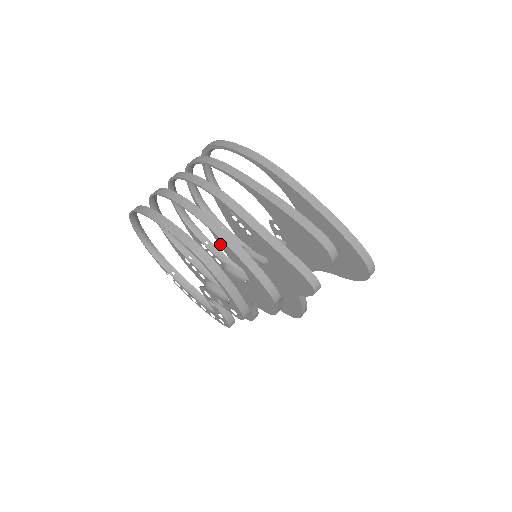
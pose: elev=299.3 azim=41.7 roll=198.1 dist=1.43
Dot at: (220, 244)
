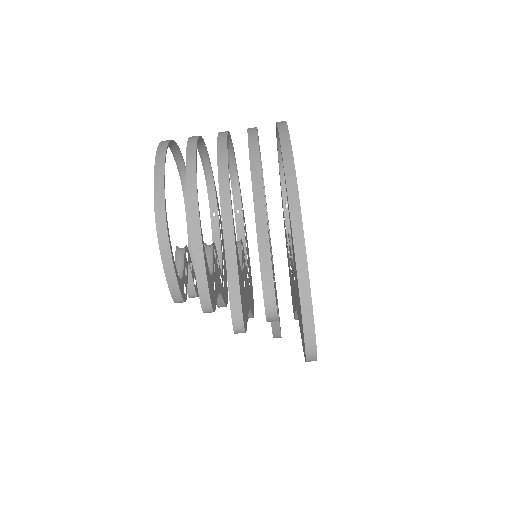
Dot at: occluded
